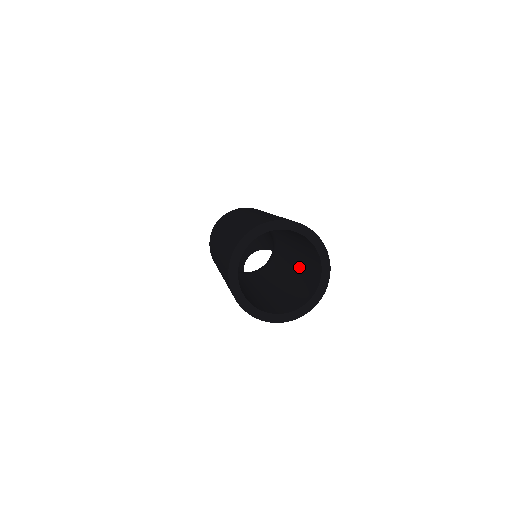
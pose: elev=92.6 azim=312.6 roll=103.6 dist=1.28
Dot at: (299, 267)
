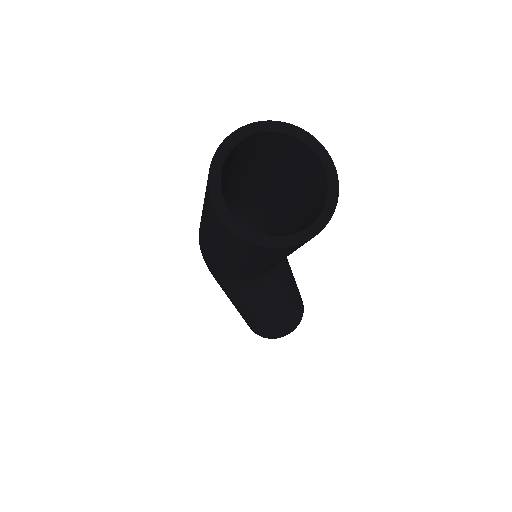
Dot at: (302, 215)
